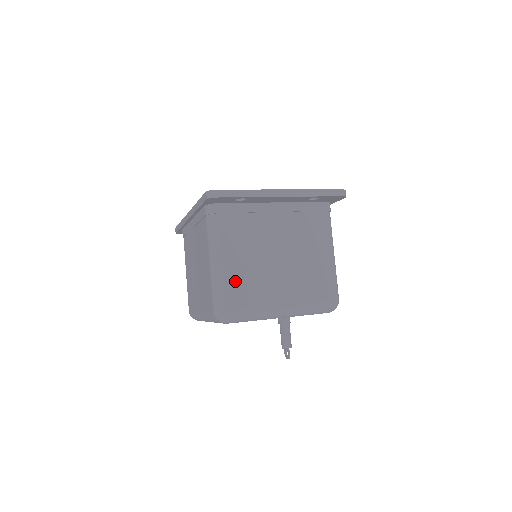
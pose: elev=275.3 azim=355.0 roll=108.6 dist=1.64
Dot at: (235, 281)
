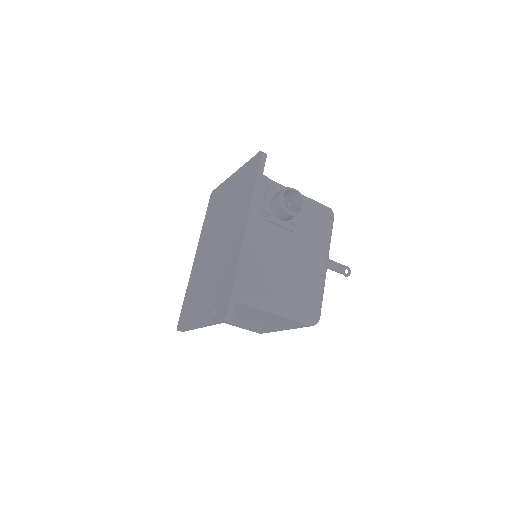
Dot at: (246, 328)
